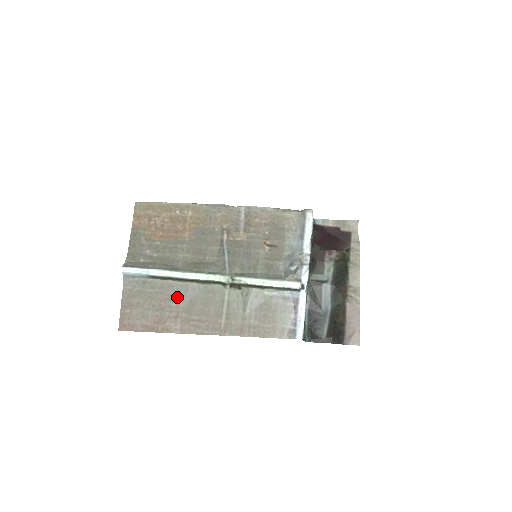
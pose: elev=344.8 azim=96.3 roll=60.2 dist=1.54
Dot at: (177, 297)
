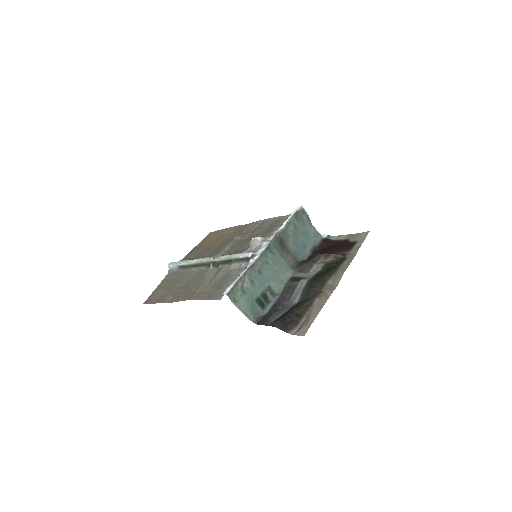
Dot at: (183, 279)
